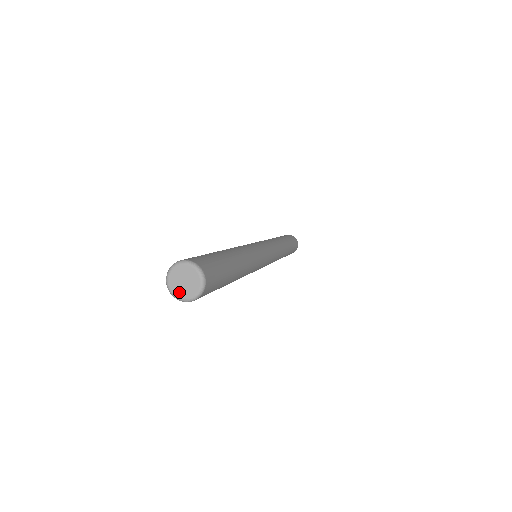
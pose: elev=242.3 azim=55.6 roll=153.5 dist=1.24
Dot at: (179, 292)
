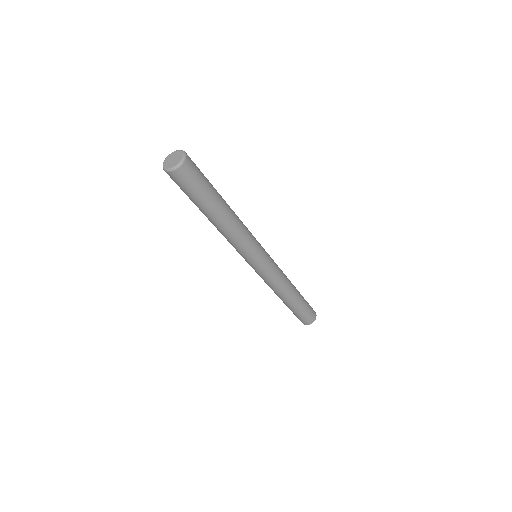
Dot at: (167, 165)
